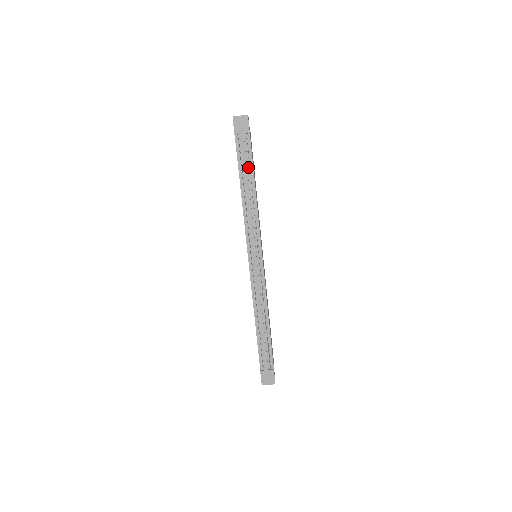
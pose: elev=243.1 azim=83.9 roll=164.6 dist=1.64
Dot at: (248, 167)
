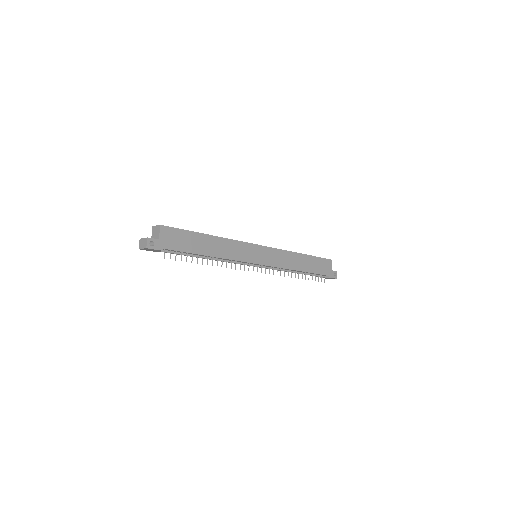
Dot at: (188, 254)
